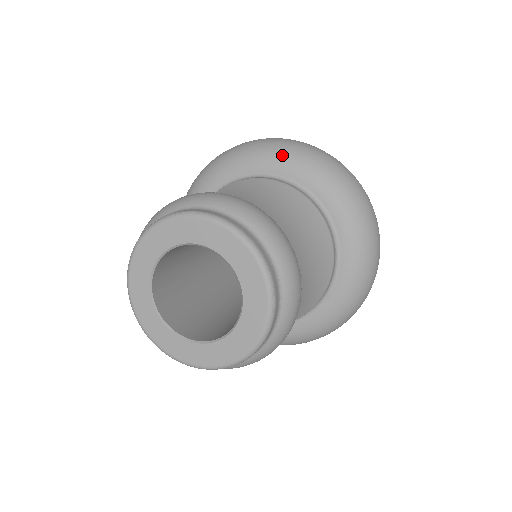
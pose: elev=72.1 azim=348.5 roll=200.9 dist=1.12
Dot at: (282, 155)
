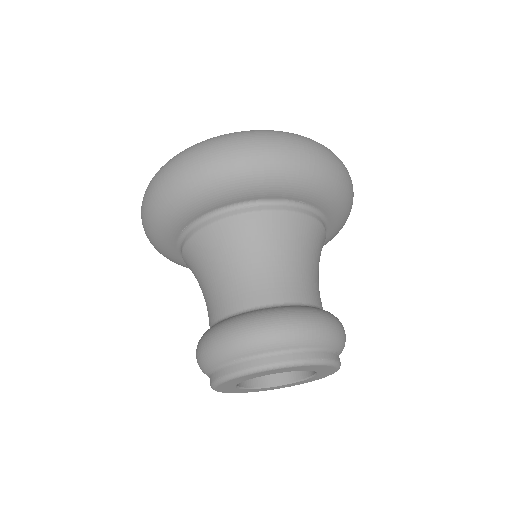
Dot at: (280, 181)
